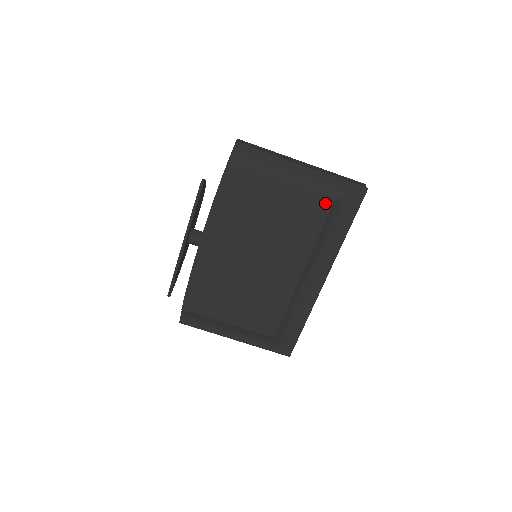
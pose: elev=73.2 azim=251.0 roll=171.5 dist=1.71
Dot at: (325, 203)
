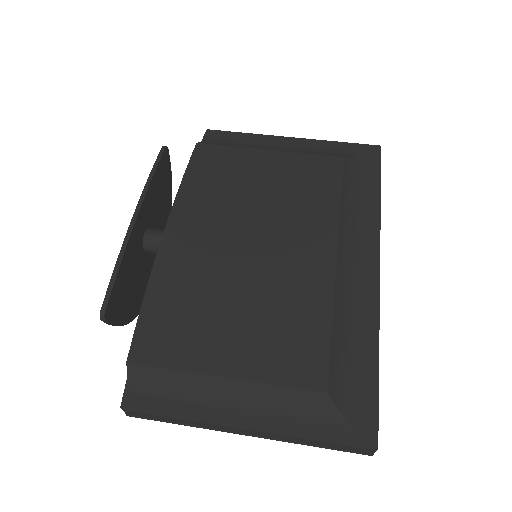
Dot at: (333, 159)
